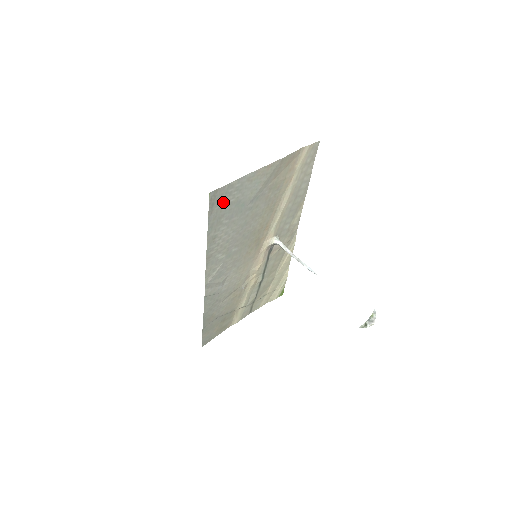
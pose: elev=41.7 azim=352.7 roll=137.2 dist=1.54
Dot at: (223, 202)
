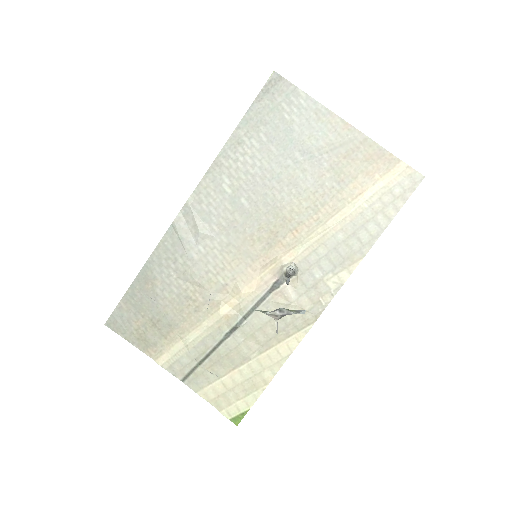
Dot at: (277, 105)
